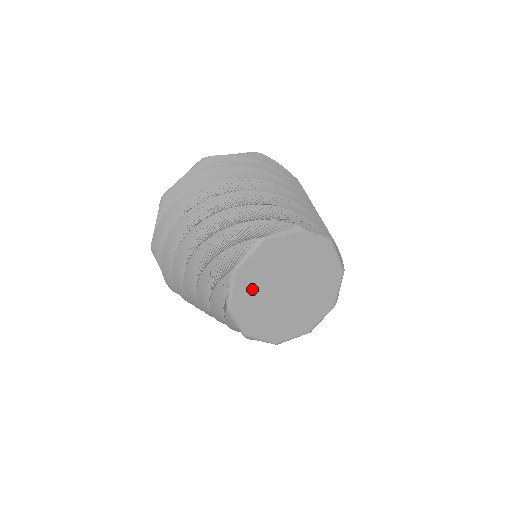
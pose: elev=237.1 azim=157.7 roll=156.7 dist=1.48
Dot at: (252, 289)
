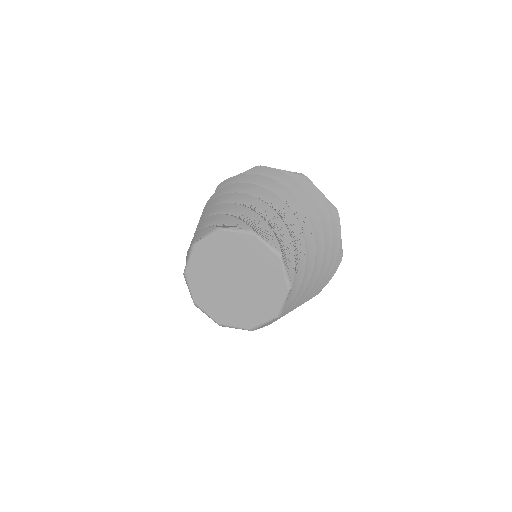
Dot at: (205, 267)
